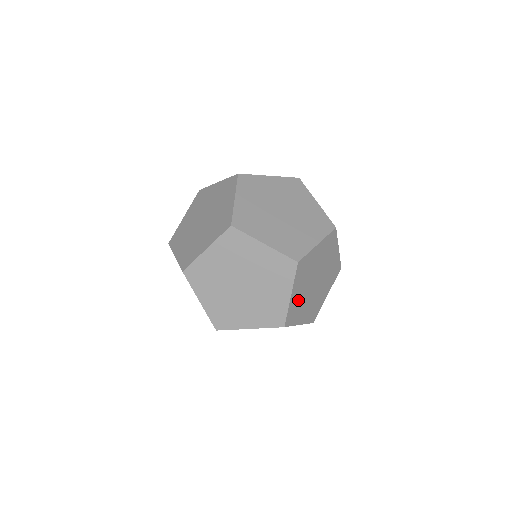
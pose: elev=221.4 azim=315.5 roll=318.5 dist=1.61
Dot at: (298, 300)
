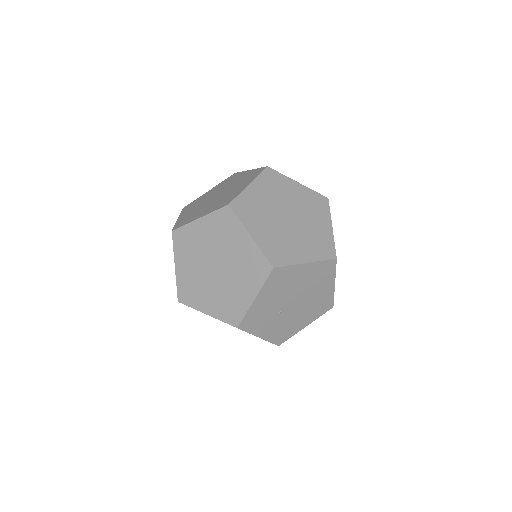
Dot at: (272, 239)
